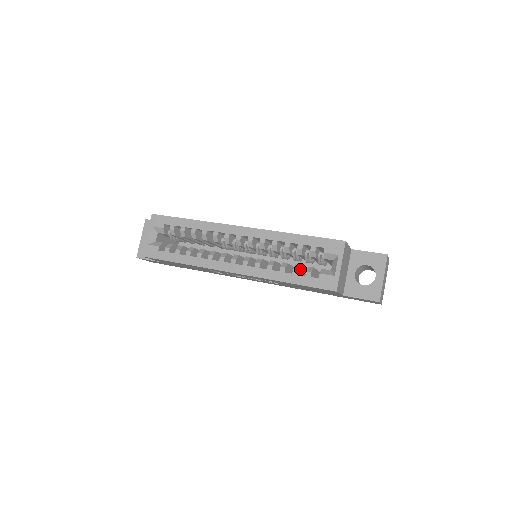
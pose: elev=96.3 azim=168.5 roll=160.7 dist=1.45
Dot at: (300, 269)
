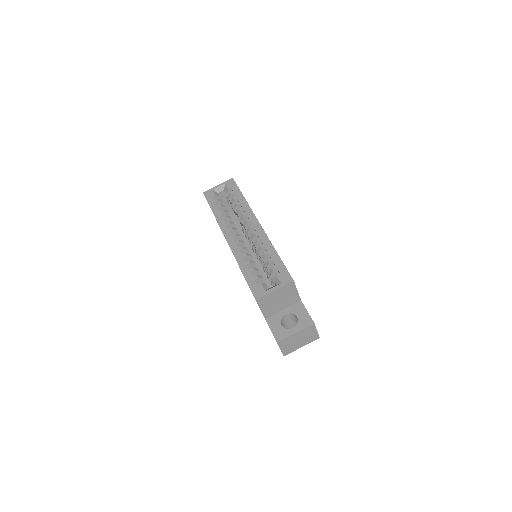
Dot at: (257, 273)
